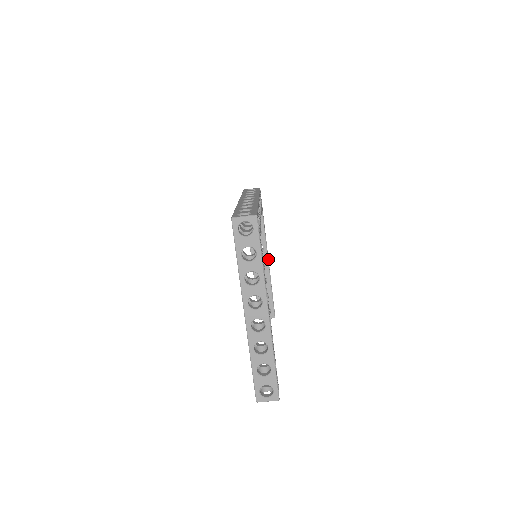
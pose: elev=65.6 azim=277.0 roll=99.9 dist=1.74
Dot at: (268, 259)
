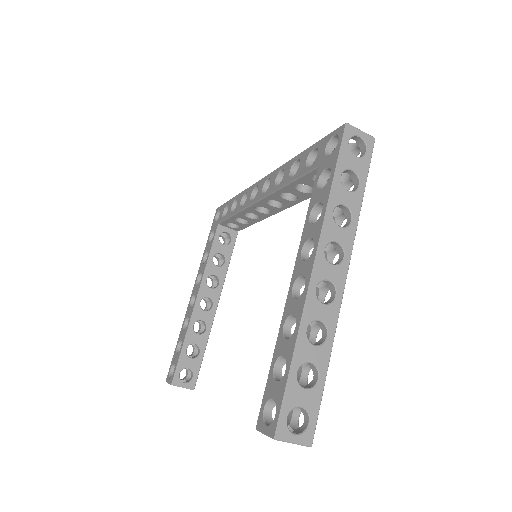
Dot at: occluded
